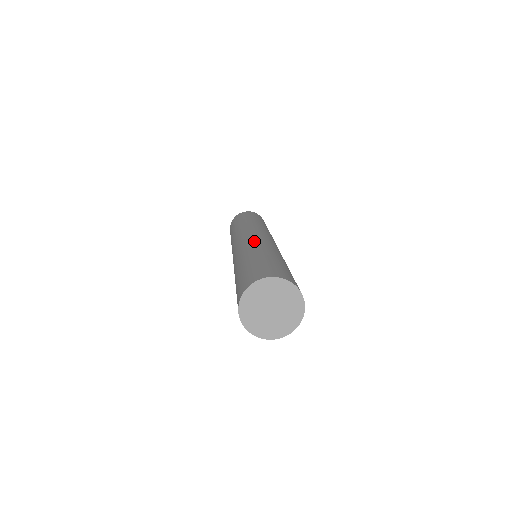
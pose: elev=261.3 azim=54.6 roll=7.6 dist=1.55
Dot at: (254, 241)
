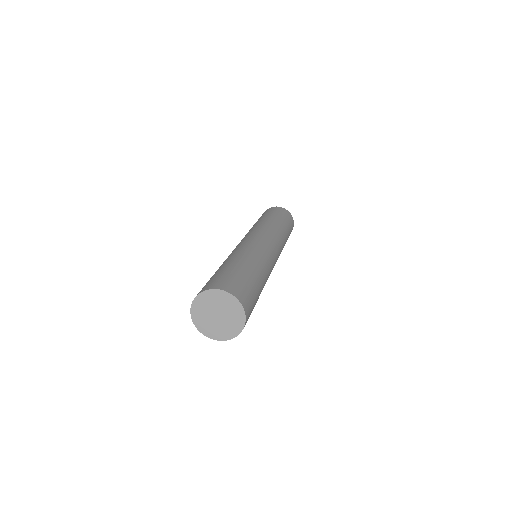
Dot at: (262, 251)
